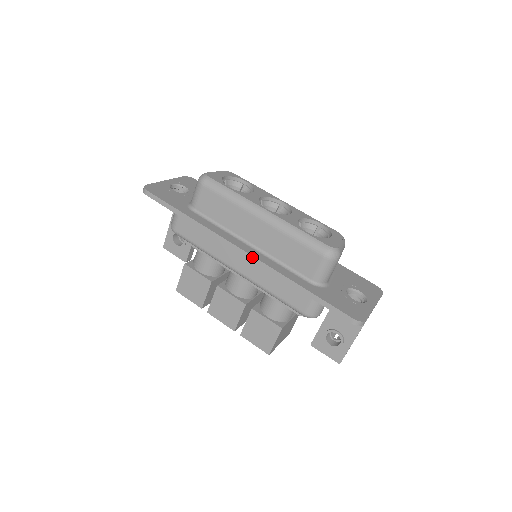
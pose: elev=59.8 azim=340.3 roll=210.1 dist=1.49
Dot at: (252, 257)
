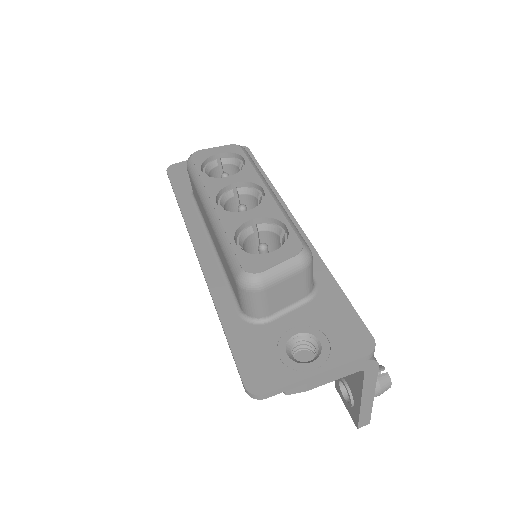
Dot at: (200, 264)
